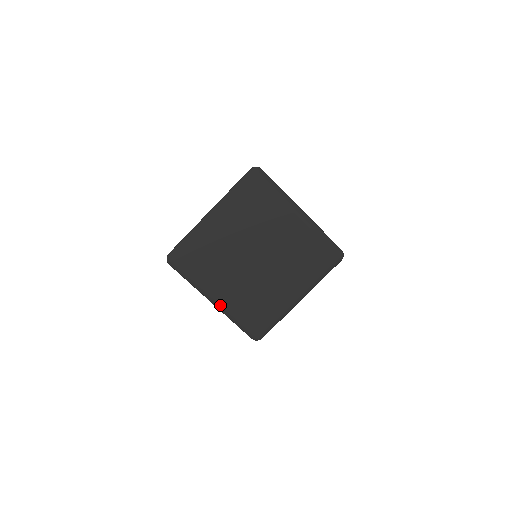
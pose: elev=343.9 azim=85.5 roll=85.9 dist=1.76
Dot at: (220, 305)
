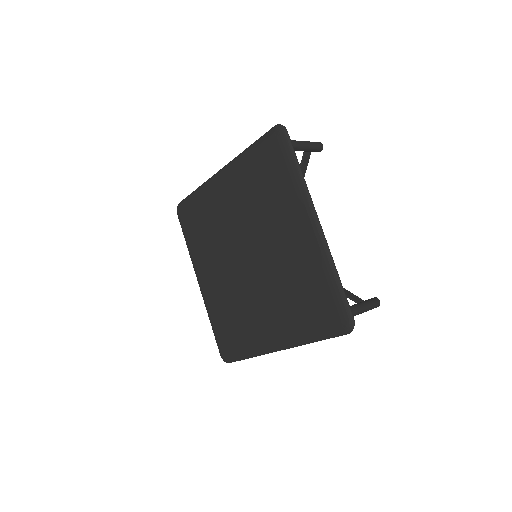
Dot at: (203, 291)
